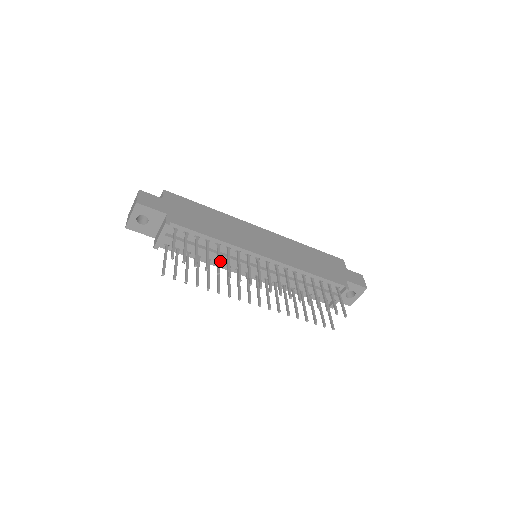
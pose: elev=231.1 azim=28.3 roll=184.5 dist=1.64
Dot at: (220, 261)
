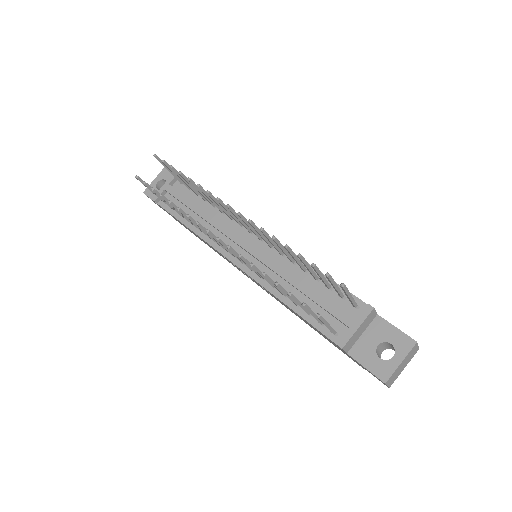
Dot at: occluded
